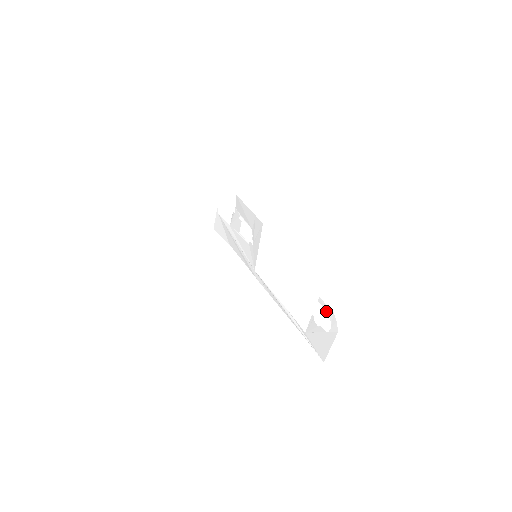
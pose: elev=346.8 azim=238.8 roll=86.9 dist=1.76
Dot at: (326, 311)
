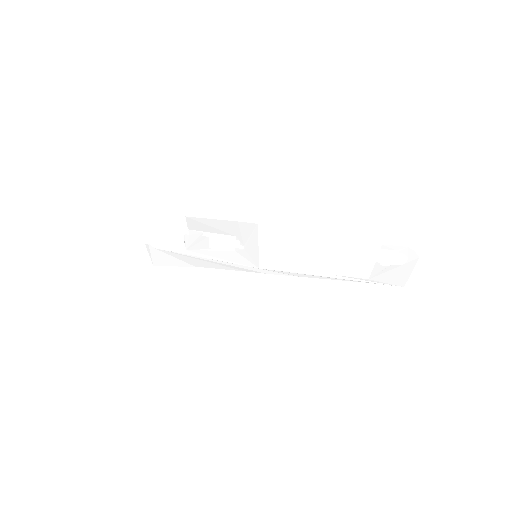
Dot at: occluded
